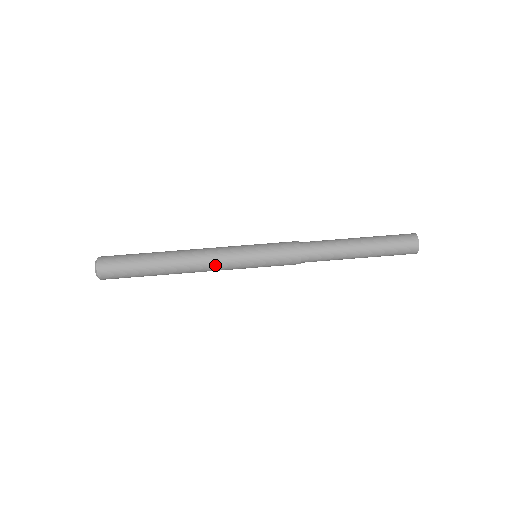
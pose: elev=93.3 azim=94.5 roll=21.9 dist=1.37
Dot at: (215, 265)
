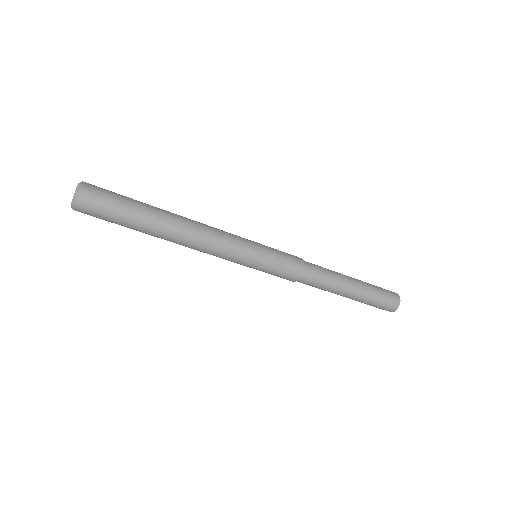
Dot at: occluded
